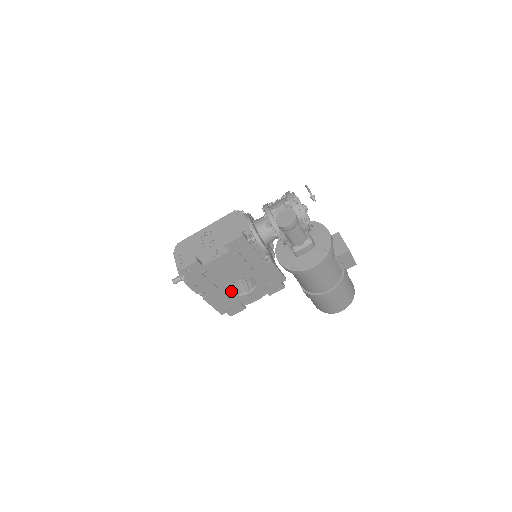
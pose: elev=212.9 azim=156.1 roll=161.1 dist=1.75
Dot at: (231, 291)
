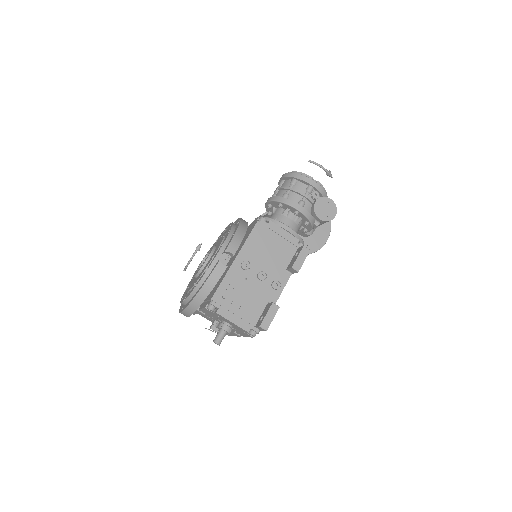
Dot at: occluded
